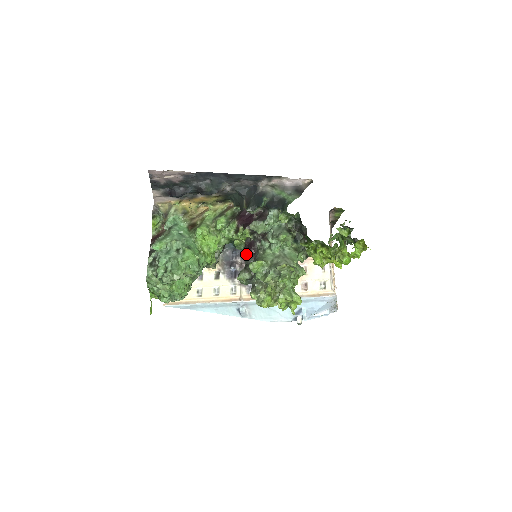
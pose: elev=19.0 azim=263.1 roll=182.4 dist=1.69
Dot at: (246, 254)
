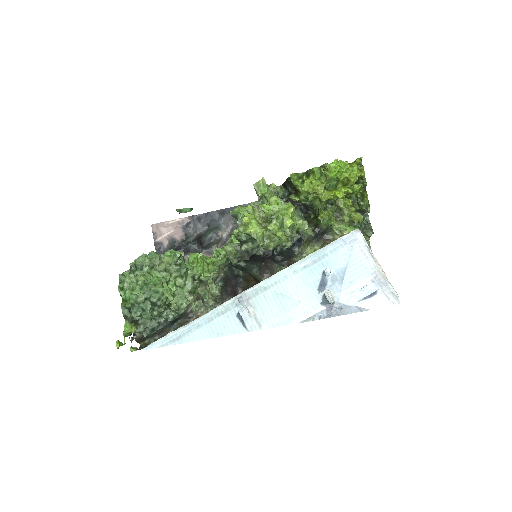
Dot at: occluded
